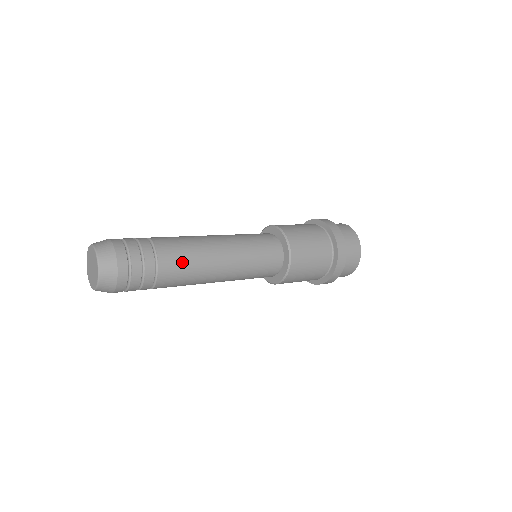
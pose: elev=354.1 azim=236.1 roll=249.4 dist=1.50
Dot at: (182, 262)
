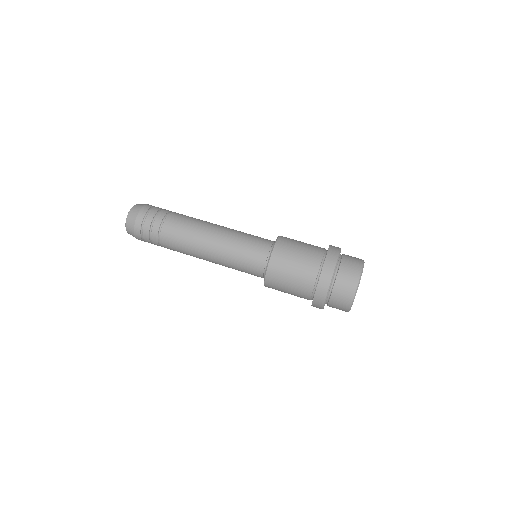
Dot at: (177, 242)
